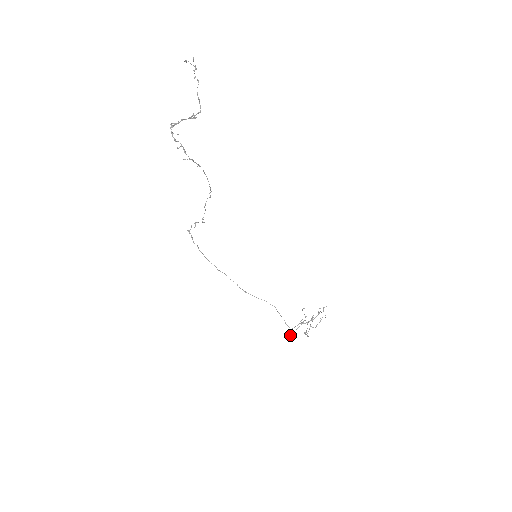
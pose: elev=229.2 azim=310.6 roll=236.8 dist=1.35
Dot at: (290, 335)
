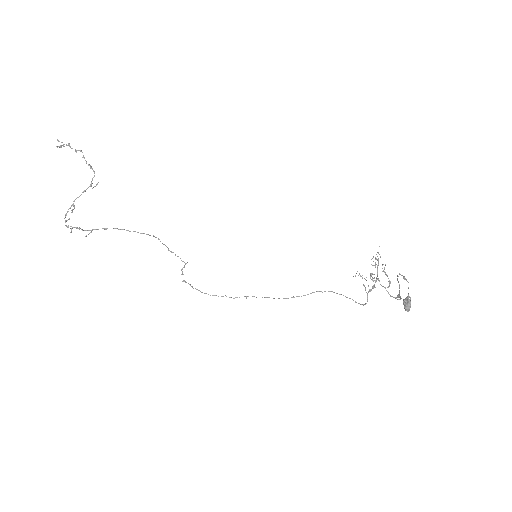
Dot at: (403, 303)
